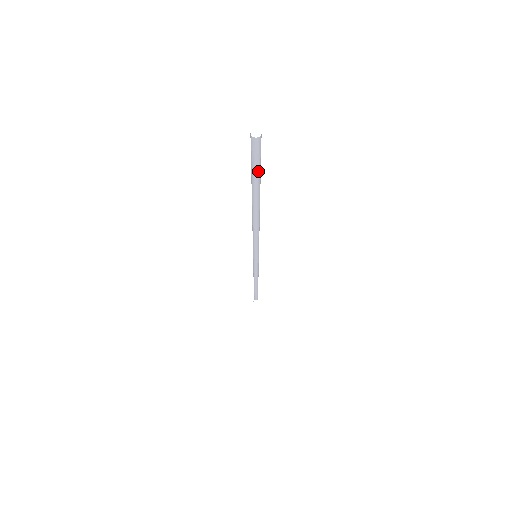
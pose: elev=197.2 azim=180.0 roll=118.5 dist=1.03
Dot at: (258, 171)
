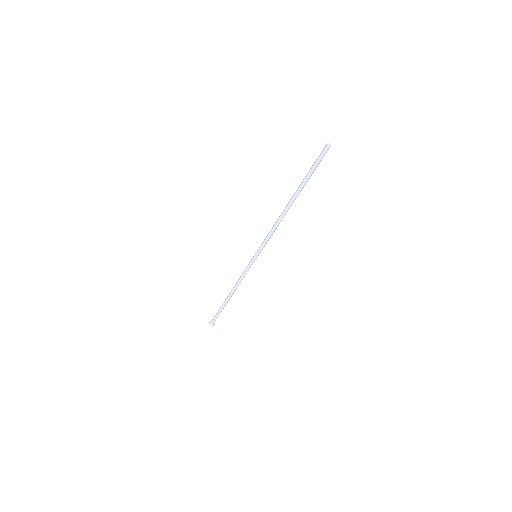
Dot at: (315, 169)
